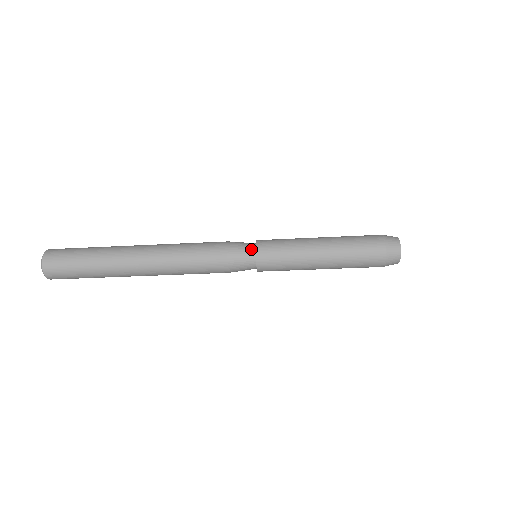
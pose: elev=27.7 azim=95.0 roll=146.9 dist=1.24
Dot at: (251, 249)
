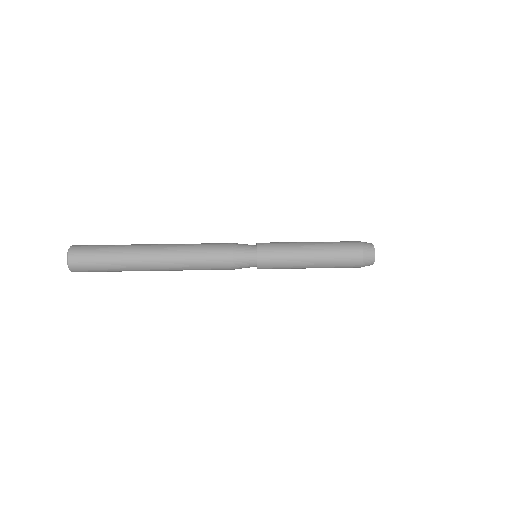
Dot at: (253, 263)
